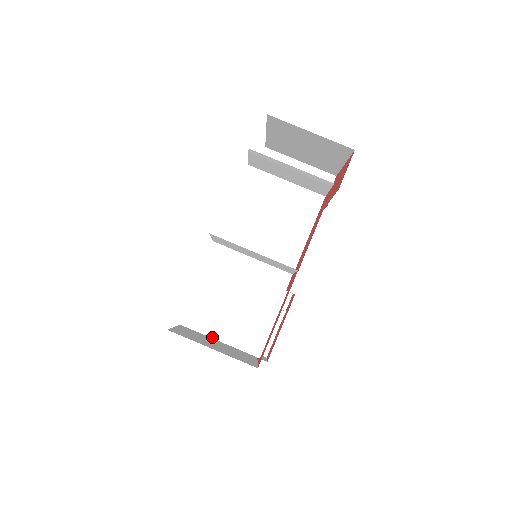
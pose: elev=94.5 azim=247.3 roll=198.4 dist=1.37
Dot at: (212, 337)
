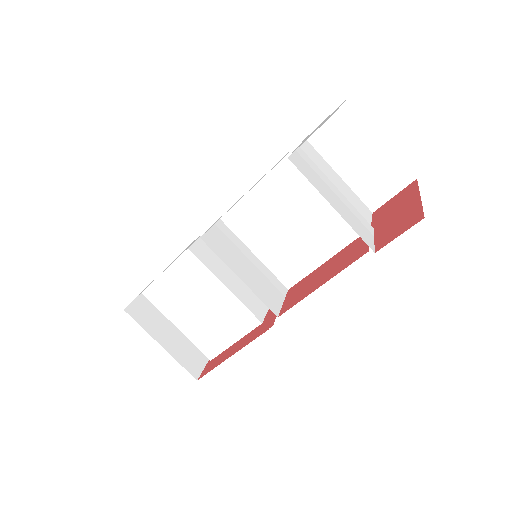
Dot at: (173, 322)
